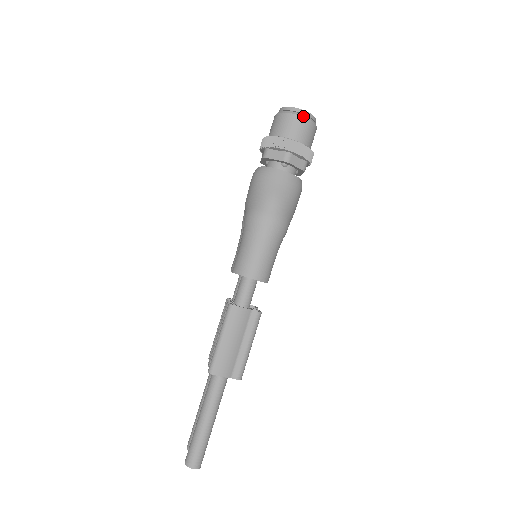
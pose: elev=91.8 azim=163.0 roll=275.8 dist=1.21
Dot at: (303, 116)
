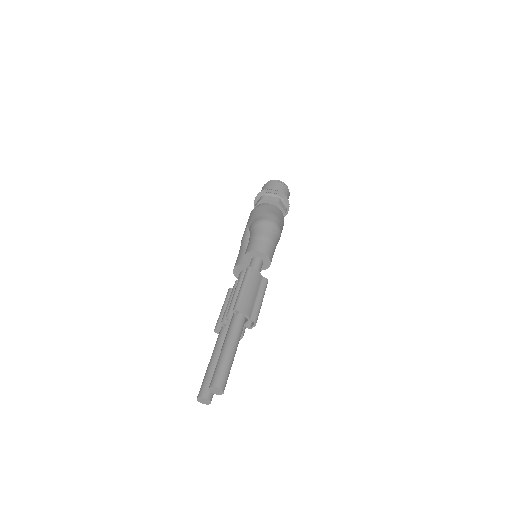
Dot at: (284, 184)
